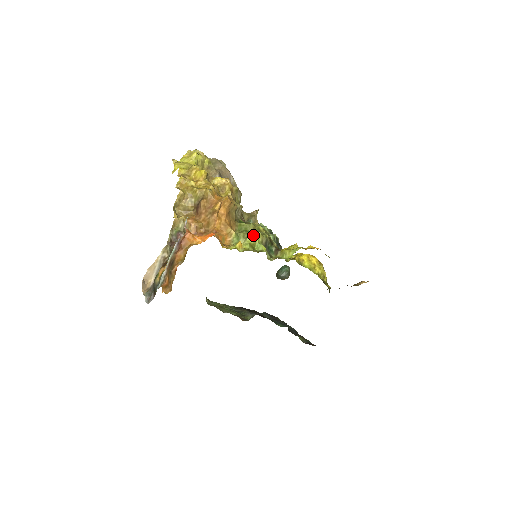
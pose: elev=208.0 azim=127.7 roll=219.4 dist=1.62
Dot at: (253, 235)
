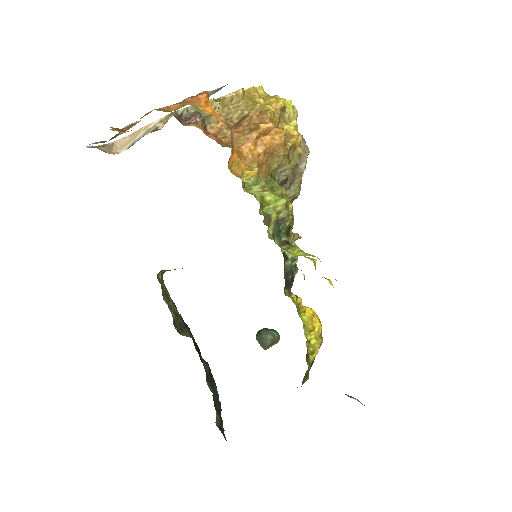
Dot at: (275, 195)
